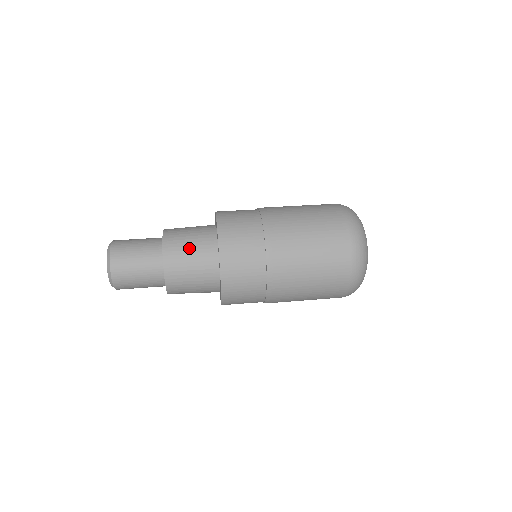
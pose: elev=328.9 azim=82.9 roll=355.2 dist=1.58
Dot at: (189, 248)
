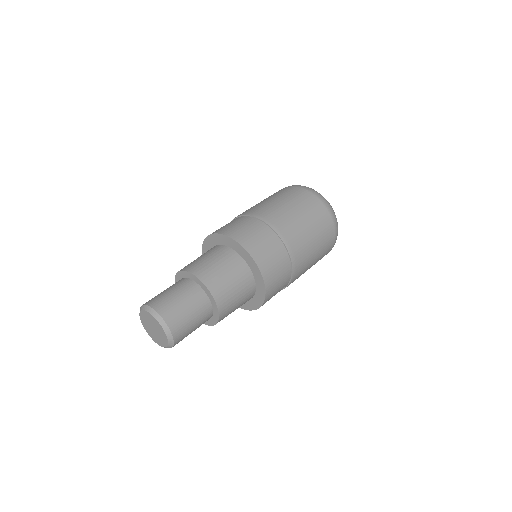
Dot at: (216, 265)
